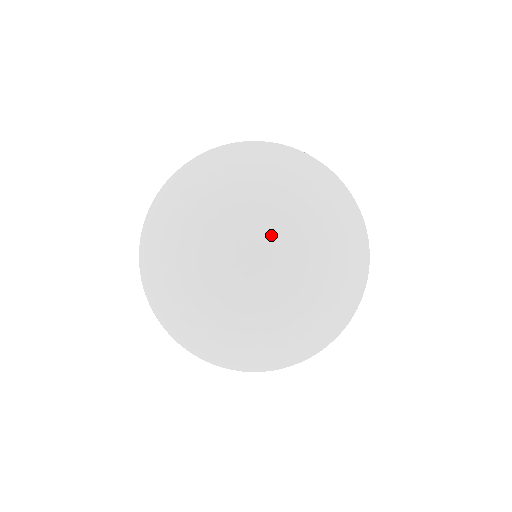
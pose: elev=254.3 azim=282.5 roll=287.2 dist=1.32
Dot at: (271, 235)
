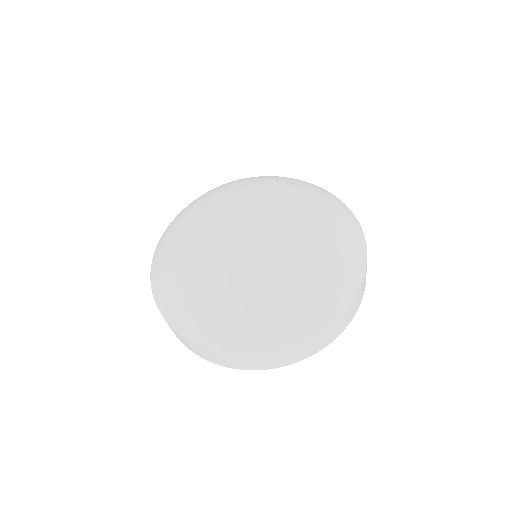
Dot at: (266, 215)
